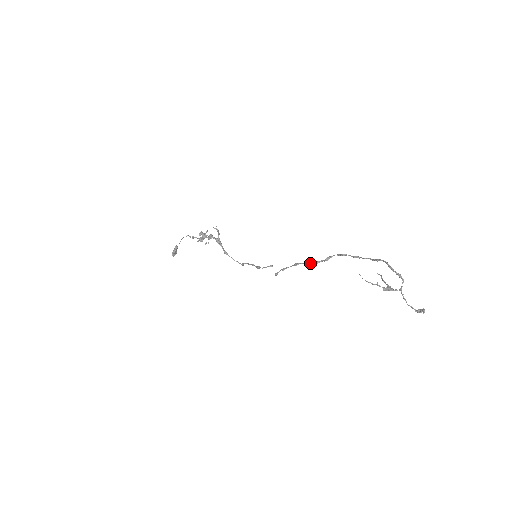
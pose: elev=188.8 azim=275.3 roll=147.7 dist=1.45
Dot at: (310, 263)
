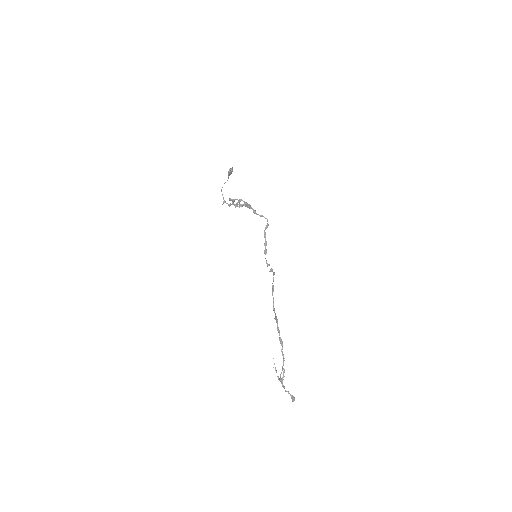
Dot at: occluded
